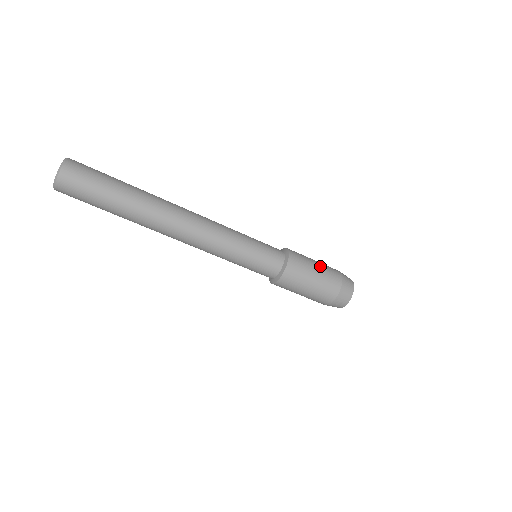
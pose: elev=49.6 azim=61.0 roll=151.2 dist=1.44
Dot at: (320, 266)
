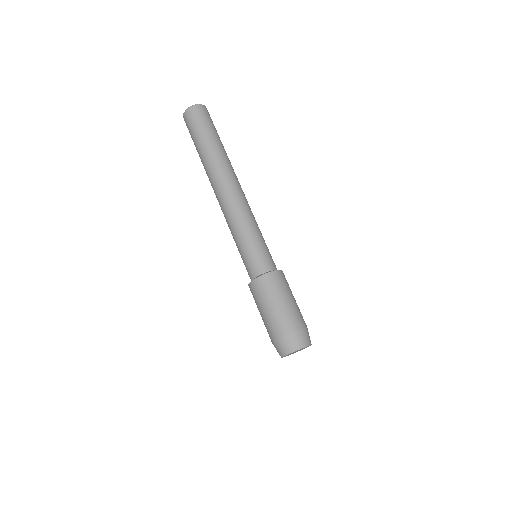
Dot at: (295, 302)
